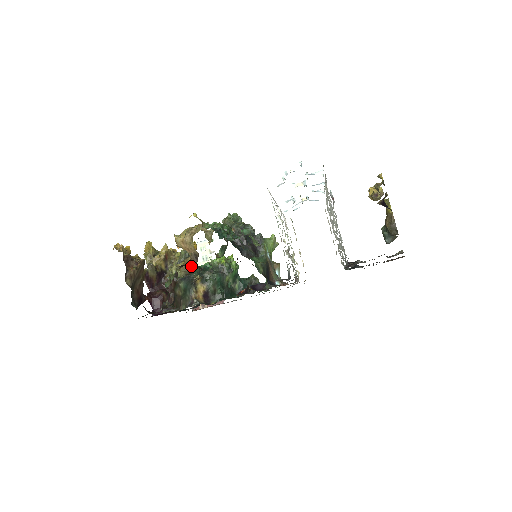
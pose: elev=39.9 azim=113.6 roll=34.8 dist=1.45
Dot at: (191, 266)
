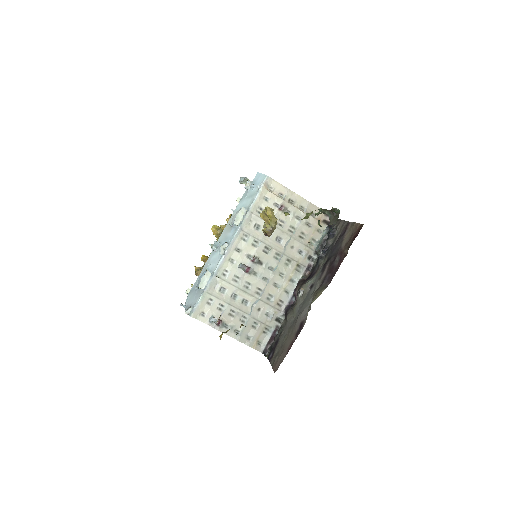
Dot at: occluded
